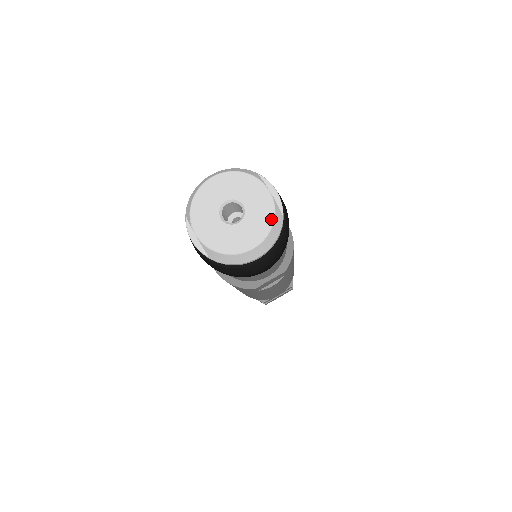
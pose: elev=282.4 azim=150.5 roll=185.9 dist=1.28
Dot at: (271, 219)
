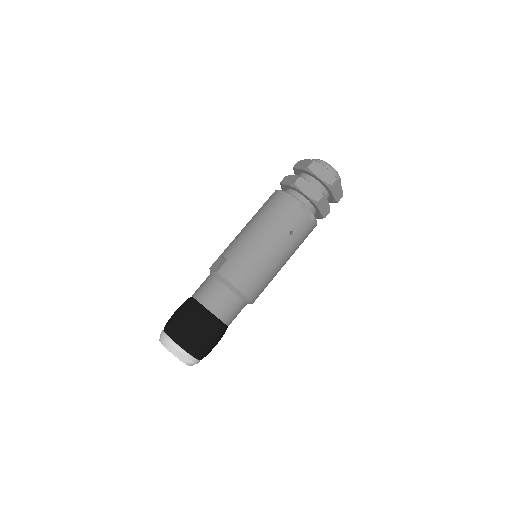
Dot at: (188, 365)
